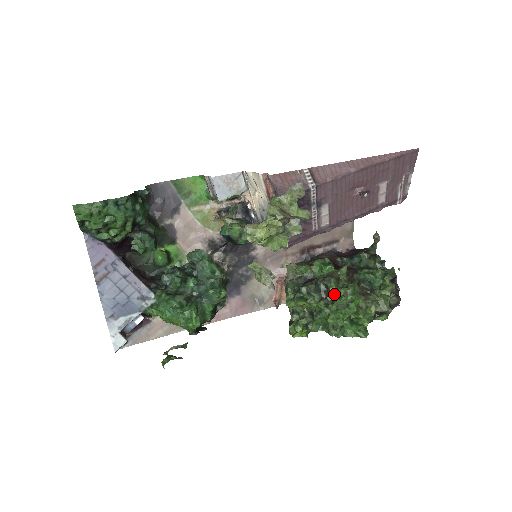
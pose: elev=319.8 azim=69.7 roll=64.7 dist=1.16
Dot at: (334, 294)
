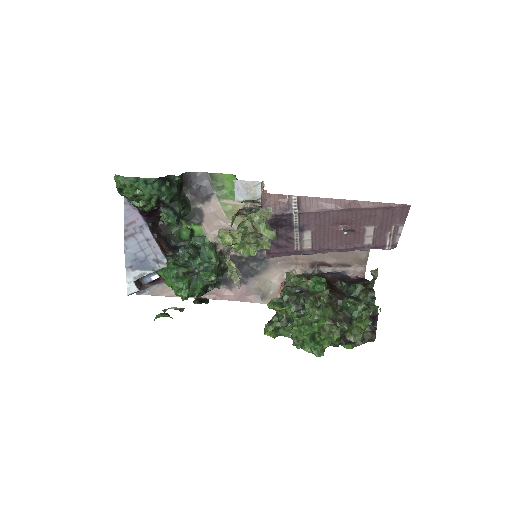
Dot at: (308, 310)
